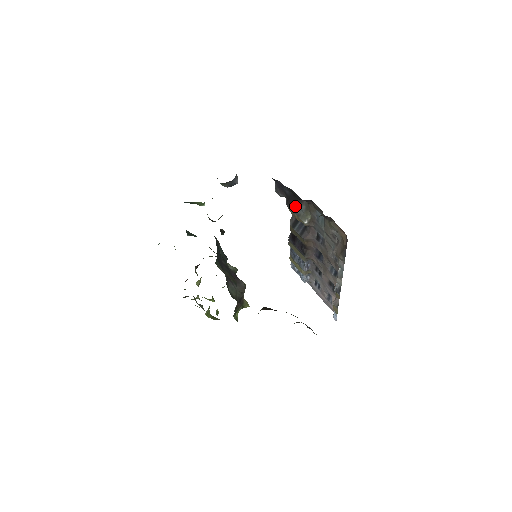
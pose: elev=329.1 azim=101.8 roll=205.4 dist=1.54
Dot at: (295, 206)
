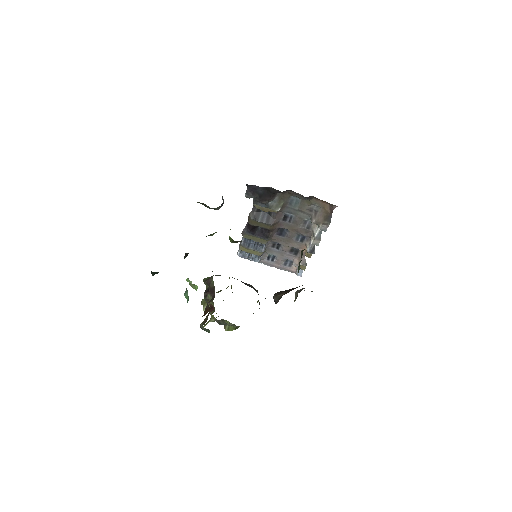
Dot at: (269, 200)
